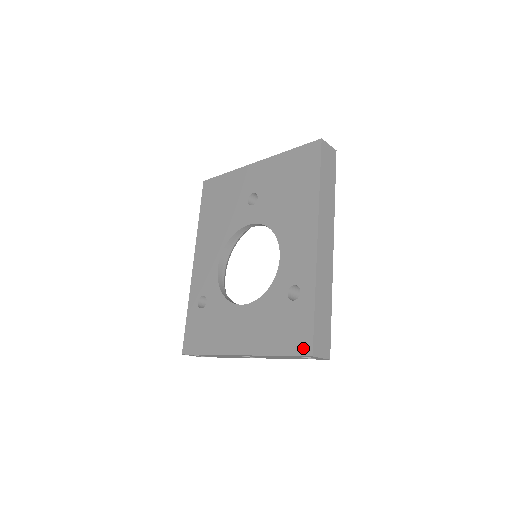
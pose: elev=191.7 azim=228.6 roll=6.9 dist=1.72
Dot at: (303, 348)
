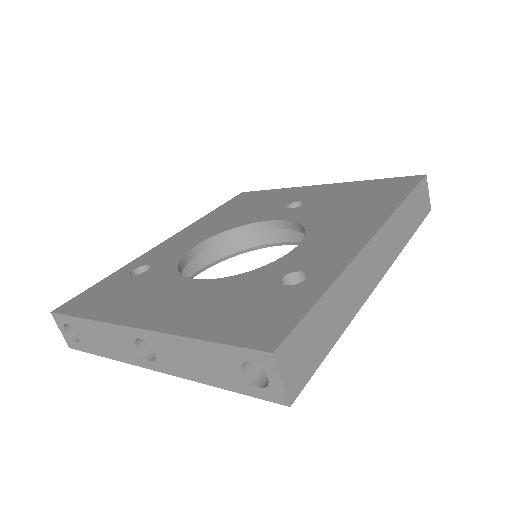
Dot at: (262, 338)
